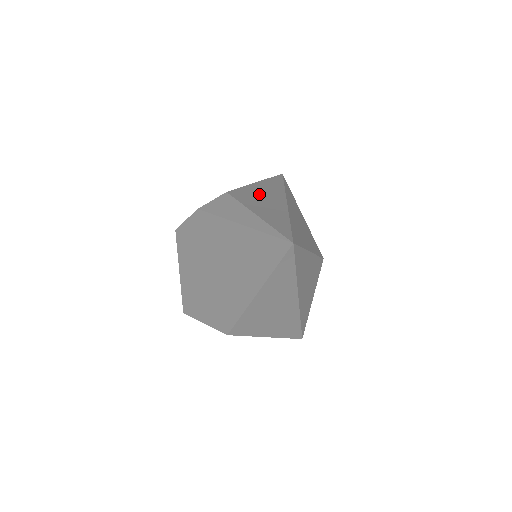
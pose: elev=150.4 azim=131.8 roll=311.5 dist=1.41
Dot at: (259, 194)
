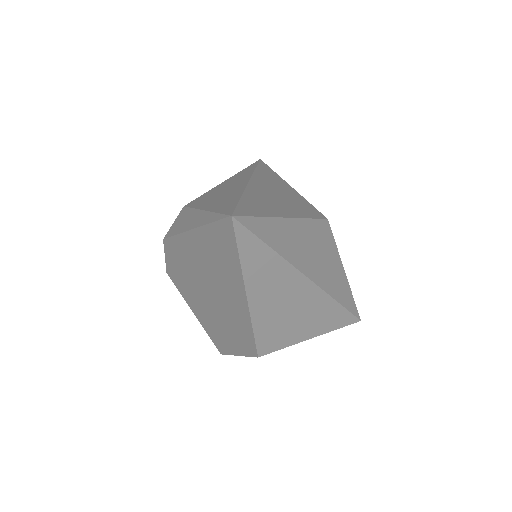
Dot at: (220, 190)
